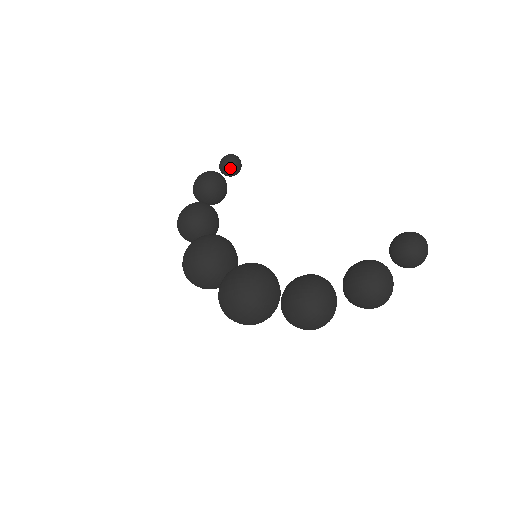
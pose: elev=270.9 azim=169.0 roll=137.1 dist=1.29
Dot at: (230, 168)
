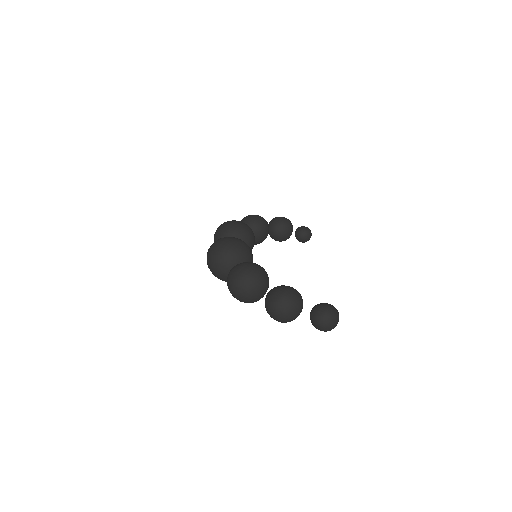
Dot at: (301, 232)
